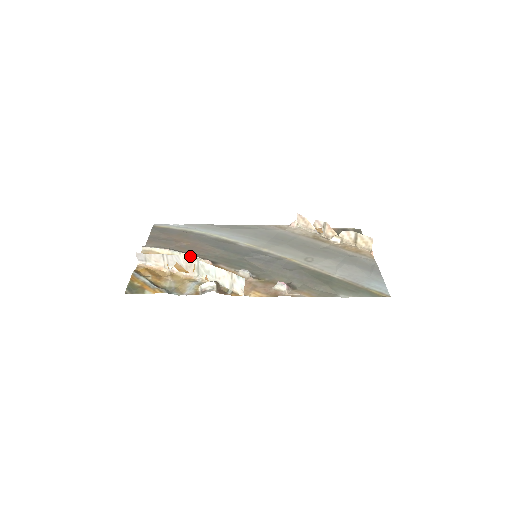
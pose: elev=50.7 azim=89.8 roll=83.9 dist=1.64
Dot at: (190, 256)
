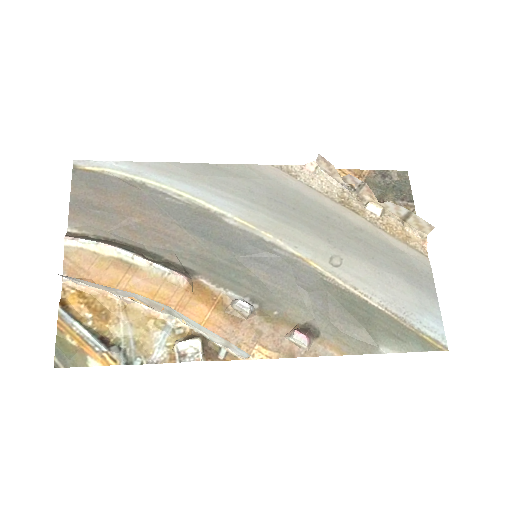
Dot at: (151, 265)
